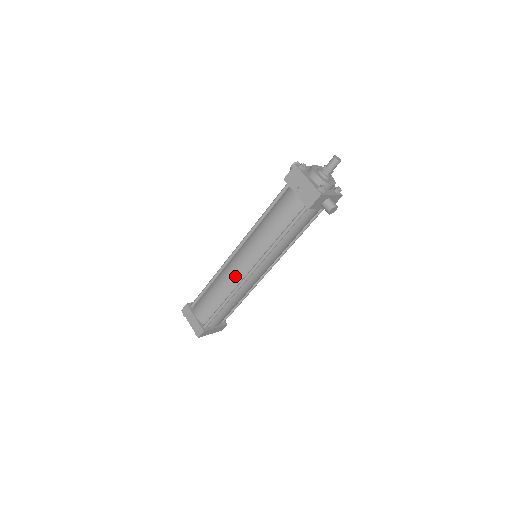
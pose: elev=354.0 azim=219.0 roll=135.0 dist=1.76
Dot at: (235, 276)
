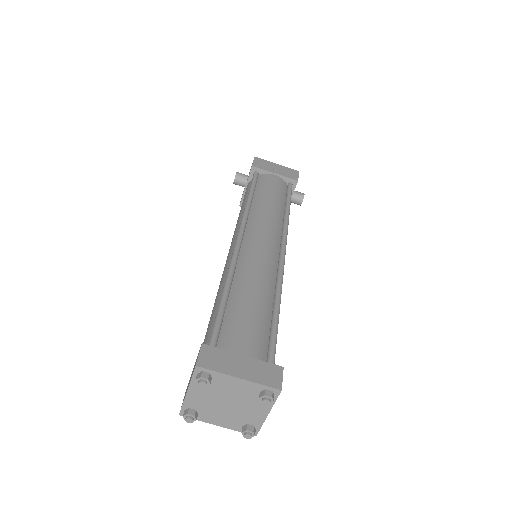
Dot at: (267, 259)
